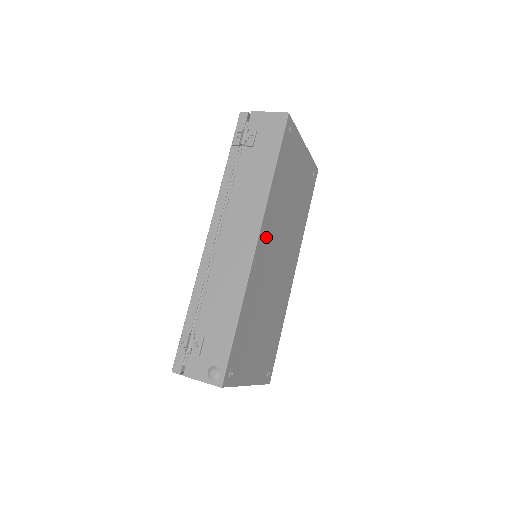
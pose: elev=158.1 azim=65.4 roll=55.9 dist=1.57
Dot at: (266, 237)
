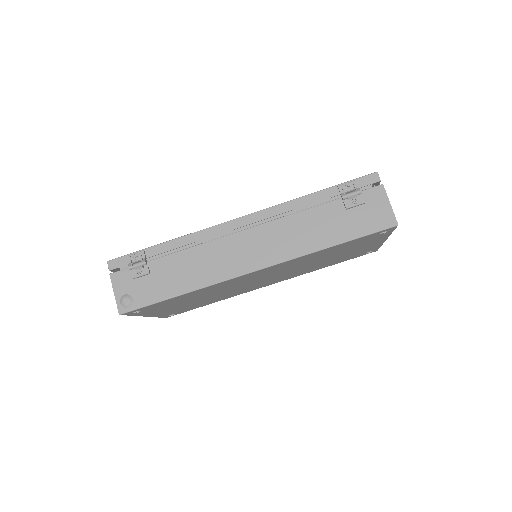
Dot at: (269, 270)
